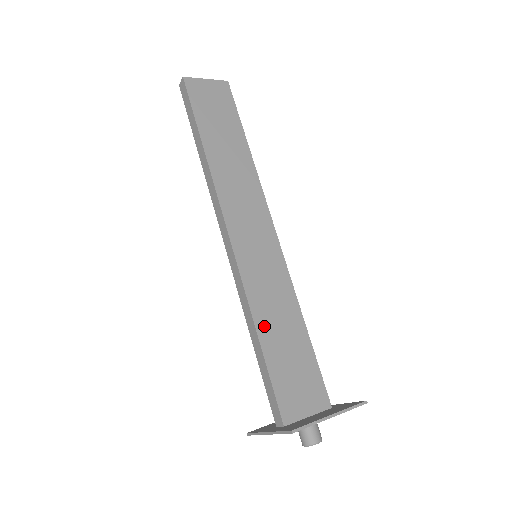
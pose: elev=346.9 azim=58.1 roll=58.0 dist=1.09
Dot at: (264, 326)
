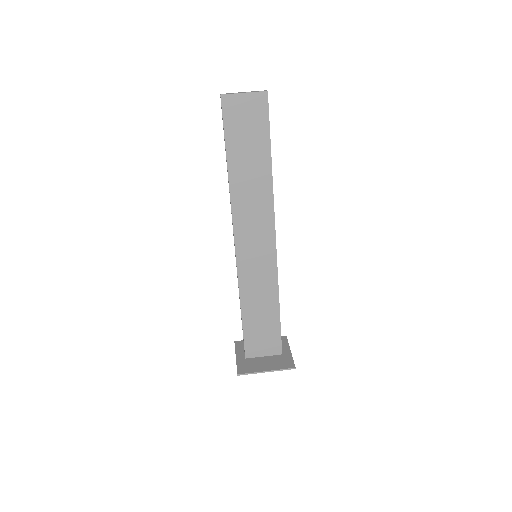
Dot at: (247, 305)
